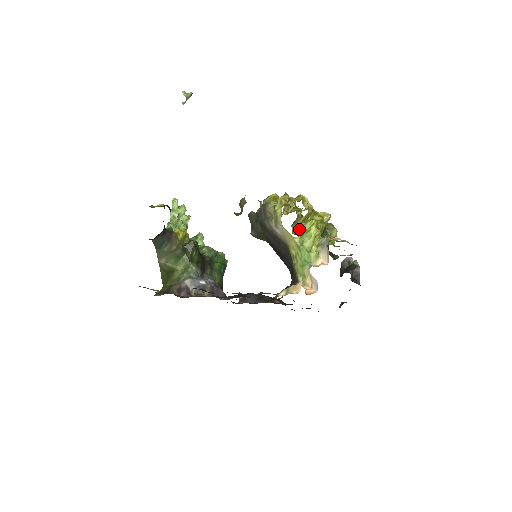
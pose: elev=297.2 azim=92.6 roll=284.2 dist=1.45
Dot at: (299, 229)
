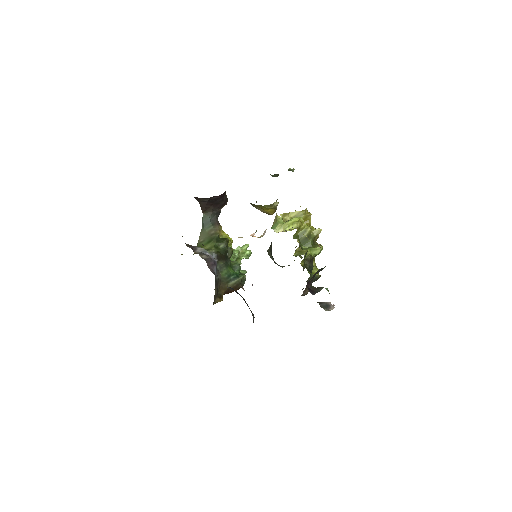
Dot at: occluded
